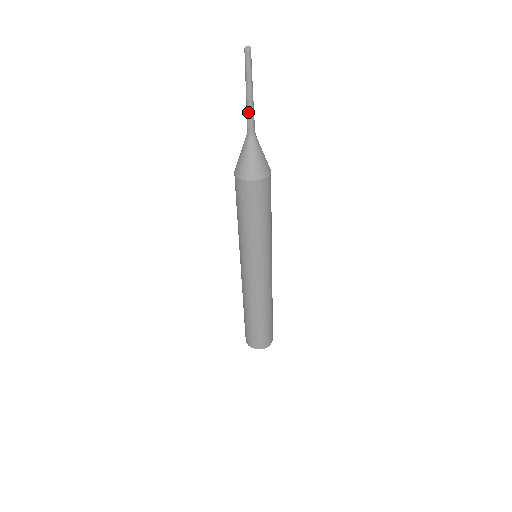
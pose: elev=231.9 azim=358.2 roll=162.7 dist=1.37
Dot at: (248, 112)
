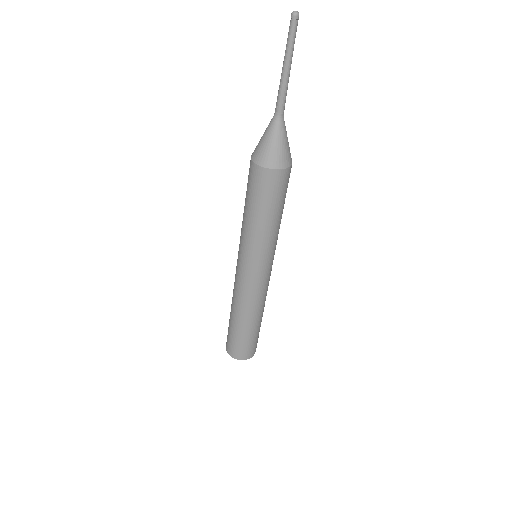
Dot at: (280, 88)
